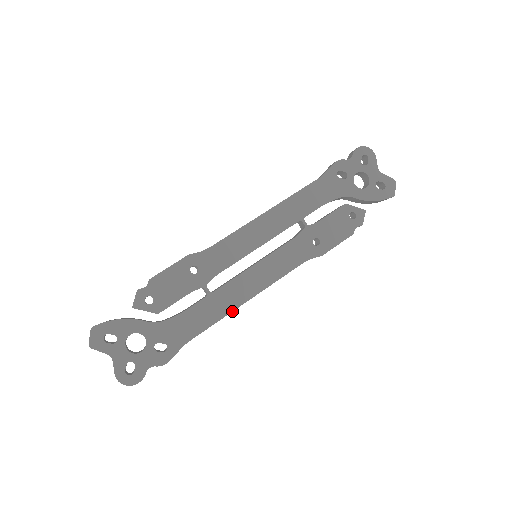
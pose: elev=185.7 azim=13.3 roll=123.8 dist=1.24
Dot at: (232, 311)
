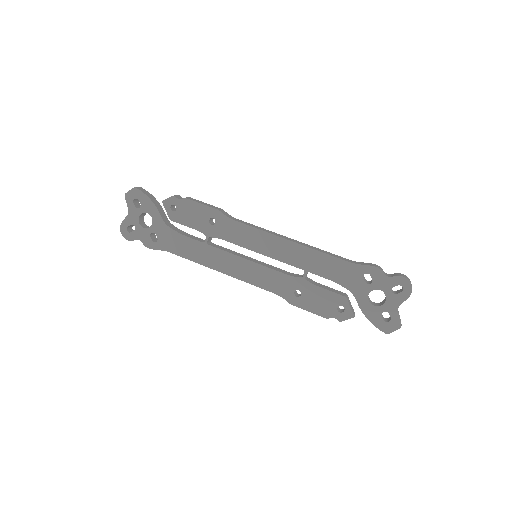
Dot at: (207, 266)
